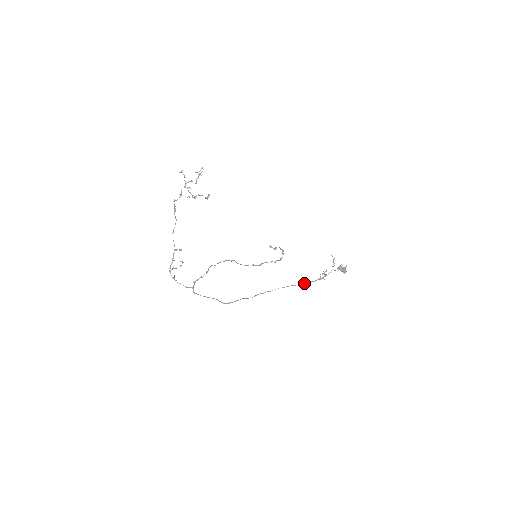
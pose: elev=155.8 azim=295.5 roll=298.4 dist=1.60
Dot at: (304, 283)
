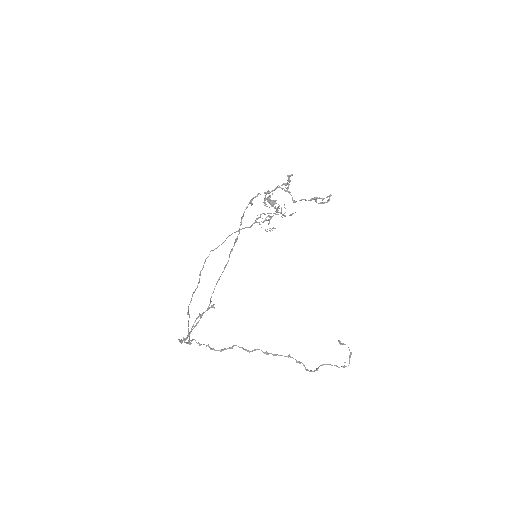
Dot at: occluded
